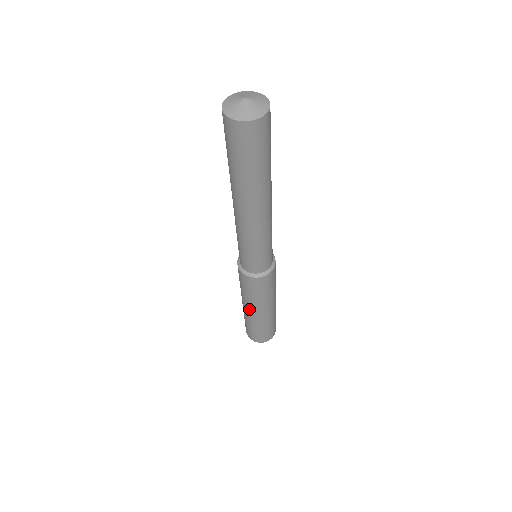
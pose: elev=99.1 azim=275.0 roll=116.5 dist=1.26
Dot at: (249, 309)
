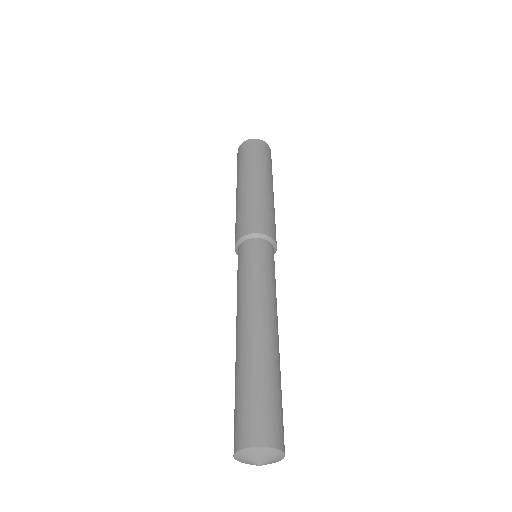
Dot at: occluded
